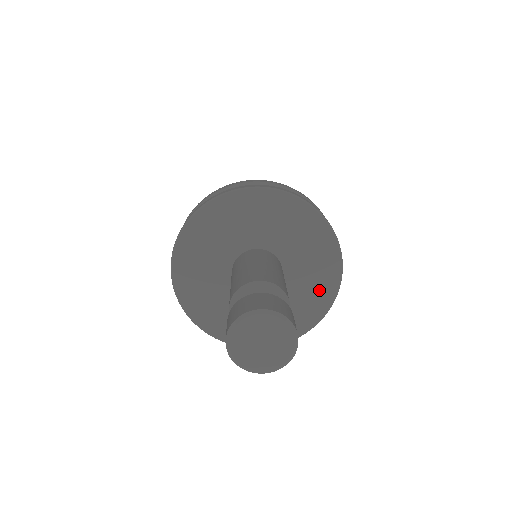
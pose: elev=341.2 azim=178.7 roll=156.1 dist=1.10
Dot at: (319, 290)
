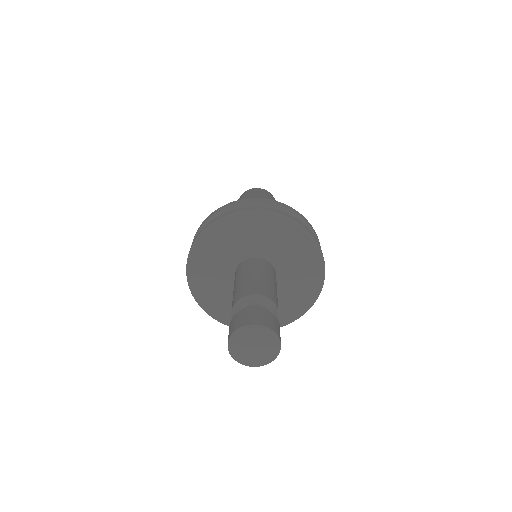
Dot at: (284, 312)
